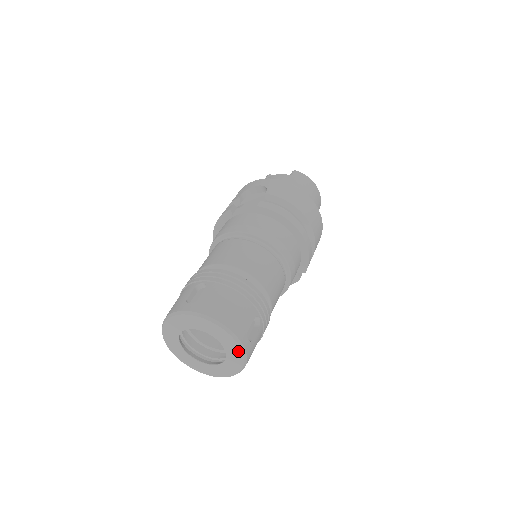
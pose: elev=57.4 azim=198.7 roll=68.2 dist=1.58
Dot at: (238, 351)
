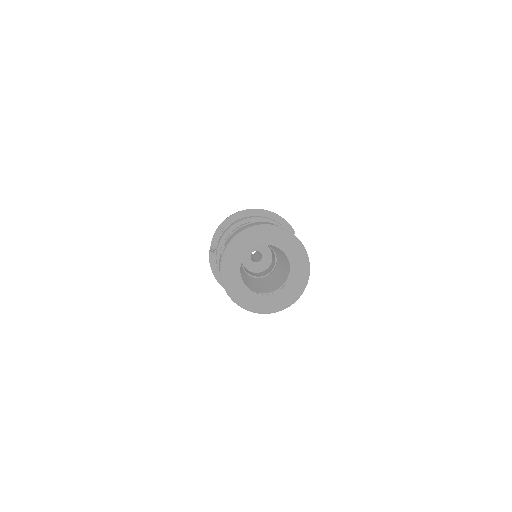
Dot at: (282, 234)
